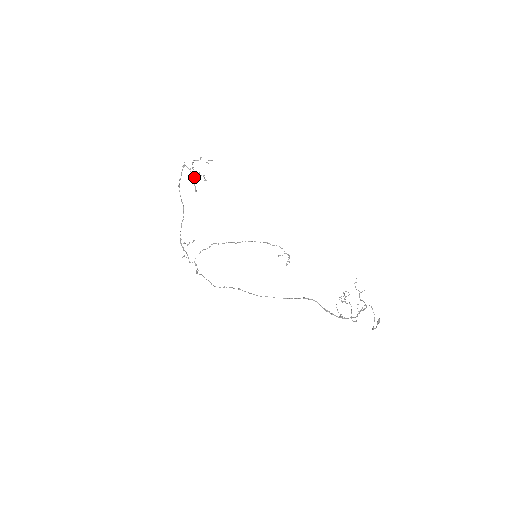
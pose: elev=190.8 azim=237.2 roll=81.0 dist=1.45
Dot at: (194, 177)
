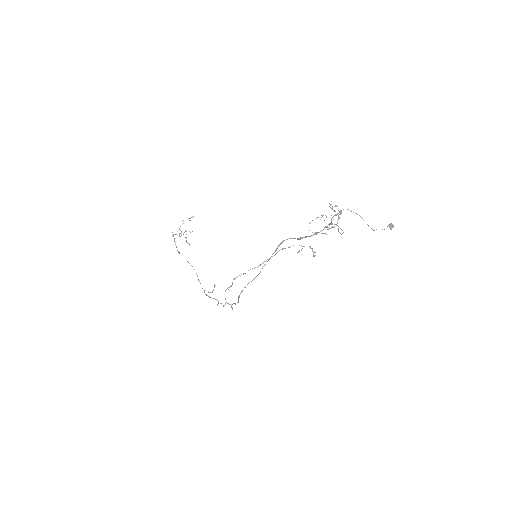
Dot at: occluded
